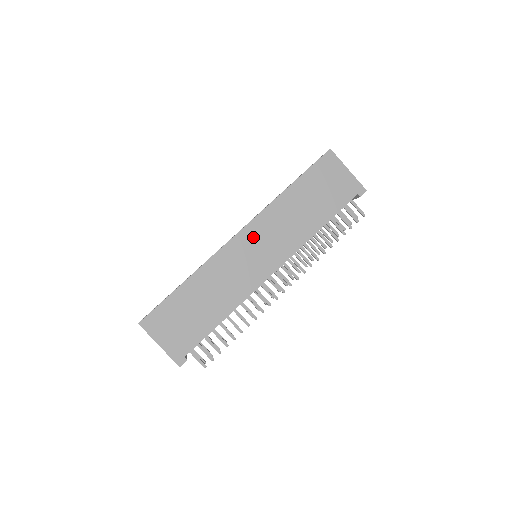
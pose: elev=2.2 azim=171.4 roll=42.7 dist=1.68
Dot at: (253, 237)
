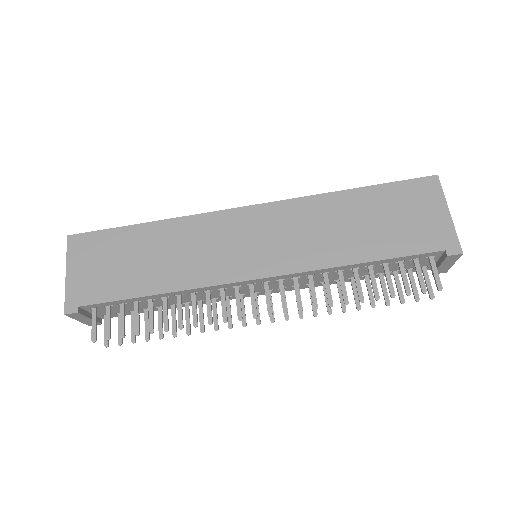
Dot at: (262, 221)
